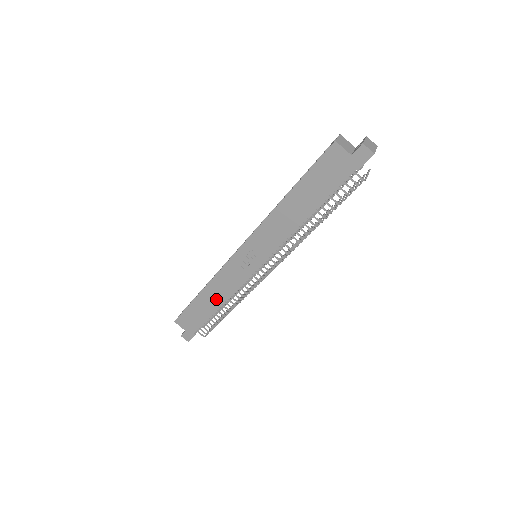
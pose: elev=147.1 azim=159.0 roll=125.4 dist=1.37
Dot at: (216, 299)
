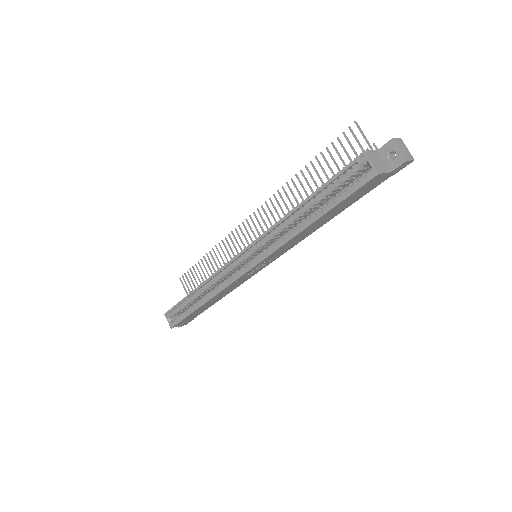
Dot at: (219, 298)
